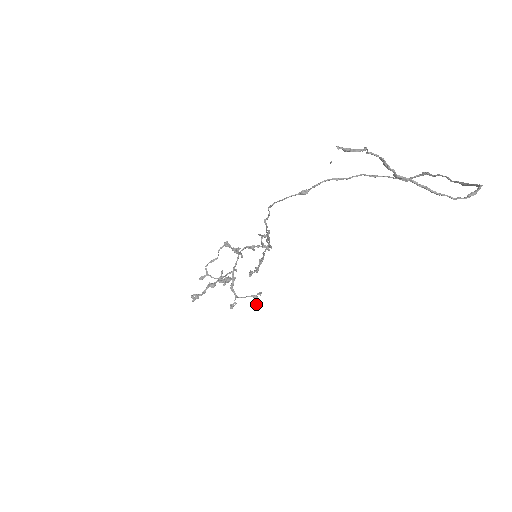
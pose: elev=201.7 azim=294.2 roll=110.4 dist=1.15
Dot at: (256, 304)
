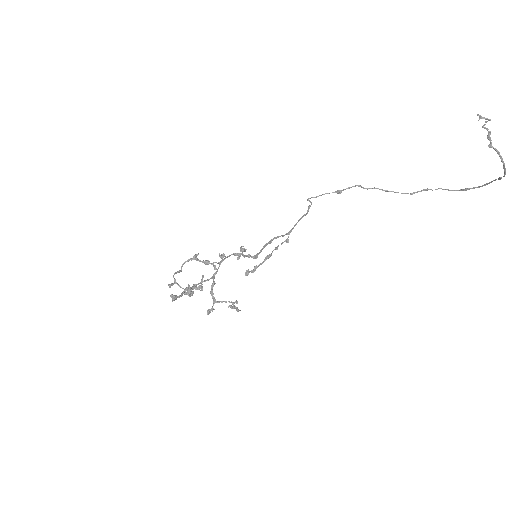
Dot at: (236, 310)
